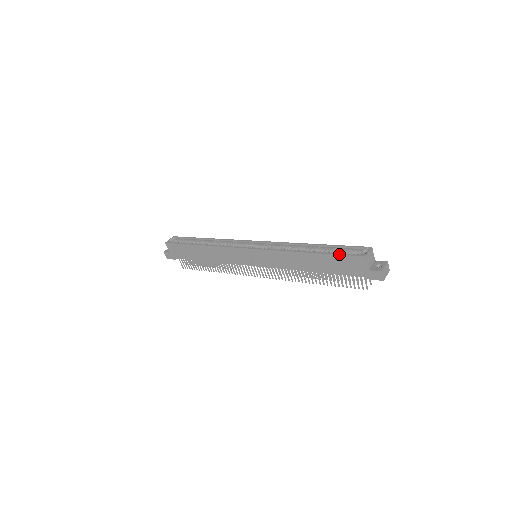
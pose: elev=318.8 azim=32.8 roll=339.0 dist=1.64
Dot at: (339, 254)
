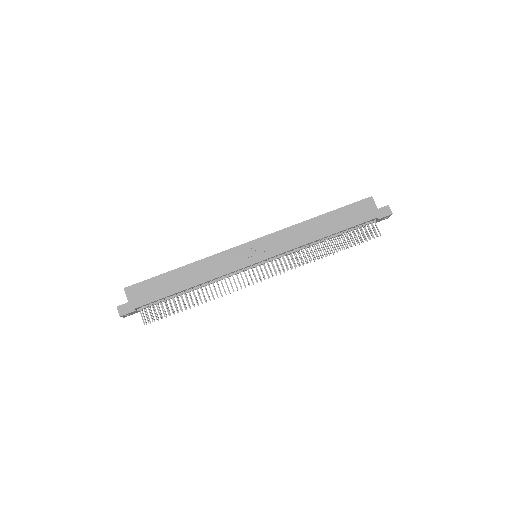
Dot at: (349, 204)
